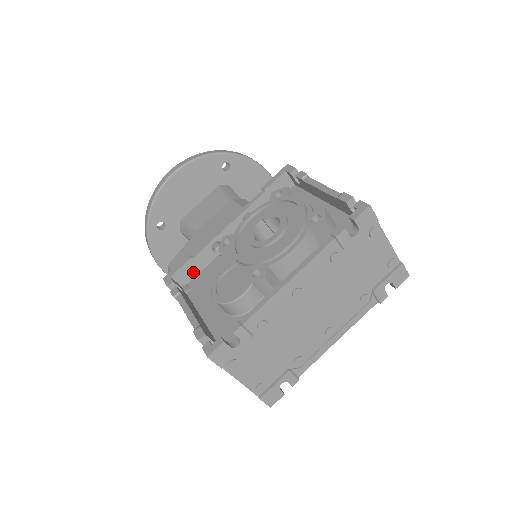
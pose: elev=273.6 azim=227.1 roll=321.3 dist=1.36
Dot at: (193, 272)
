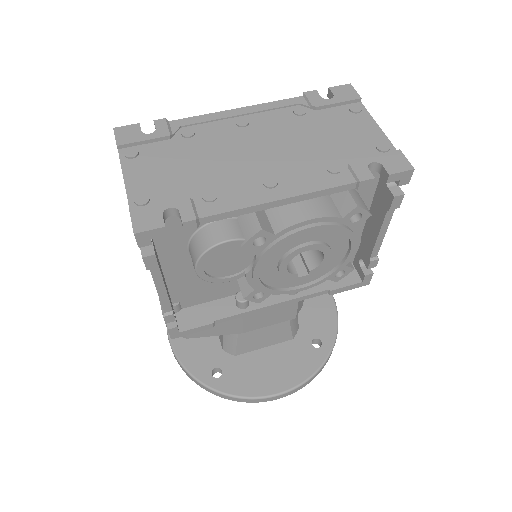
Dot at: occluded
